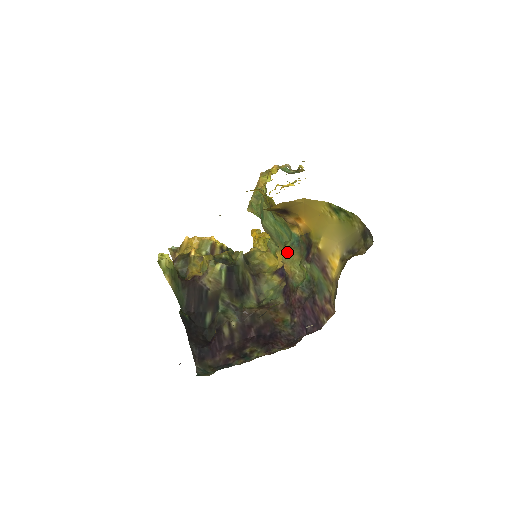
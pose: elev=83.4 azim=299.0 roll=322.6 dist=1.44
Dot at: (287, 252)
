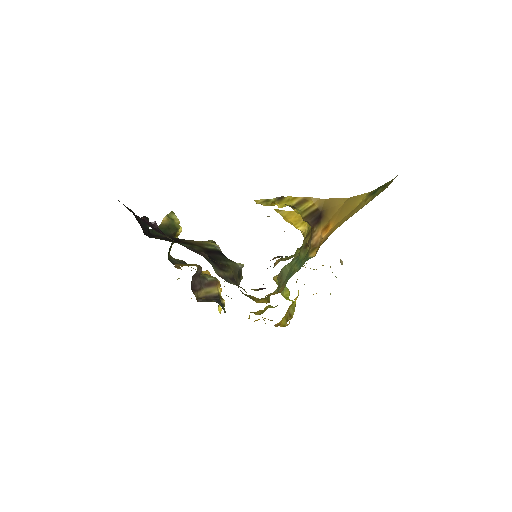
Dot at: occluded
